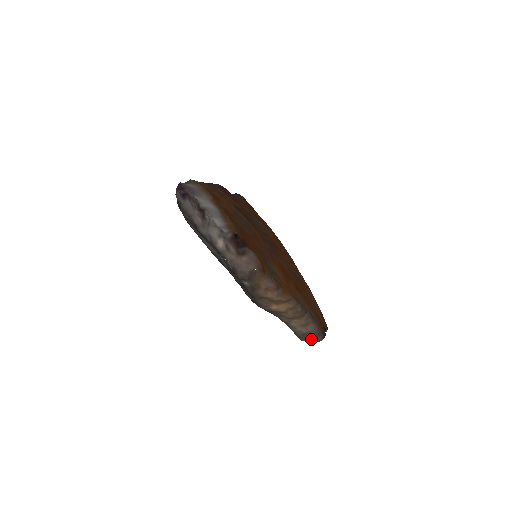
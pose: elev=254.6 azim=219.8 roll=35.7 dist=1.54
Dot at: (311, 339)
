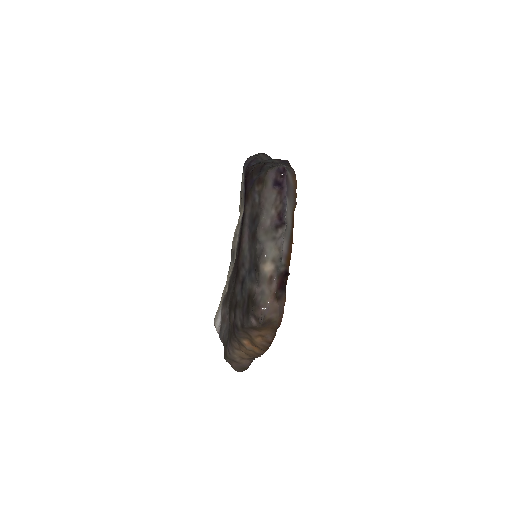
Dot at: (234, 366)
